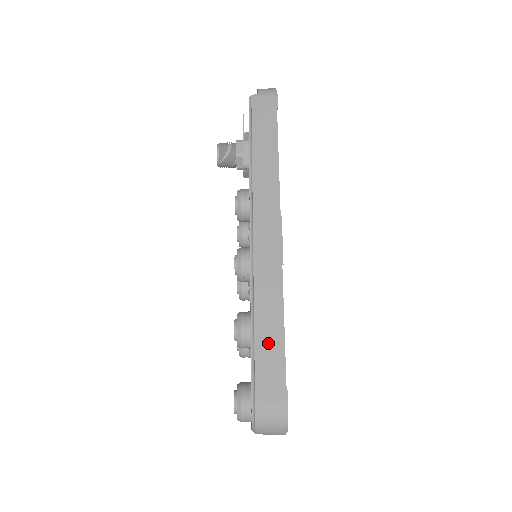
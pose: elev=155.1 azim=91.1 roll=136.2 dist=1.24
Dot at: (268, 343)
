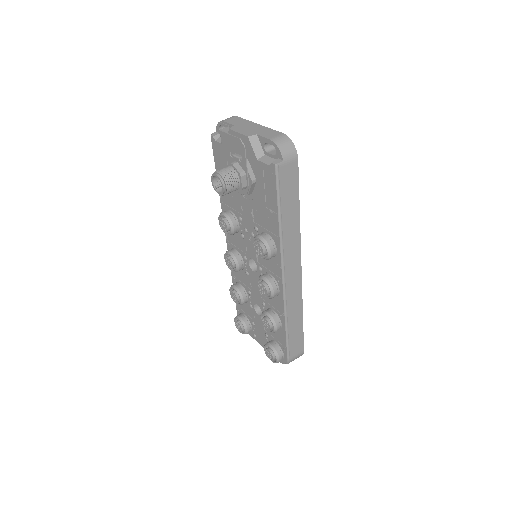
Dot at: (295, 332)
